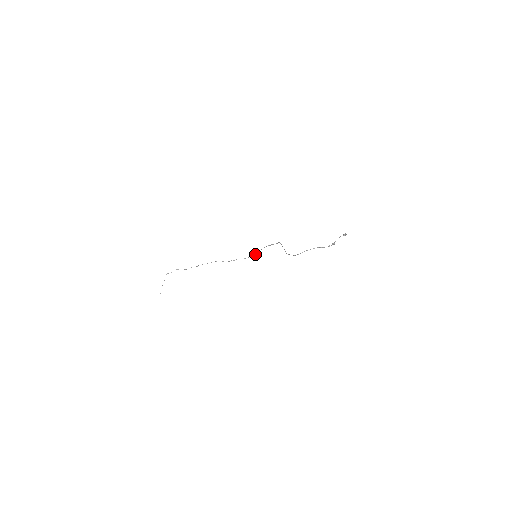
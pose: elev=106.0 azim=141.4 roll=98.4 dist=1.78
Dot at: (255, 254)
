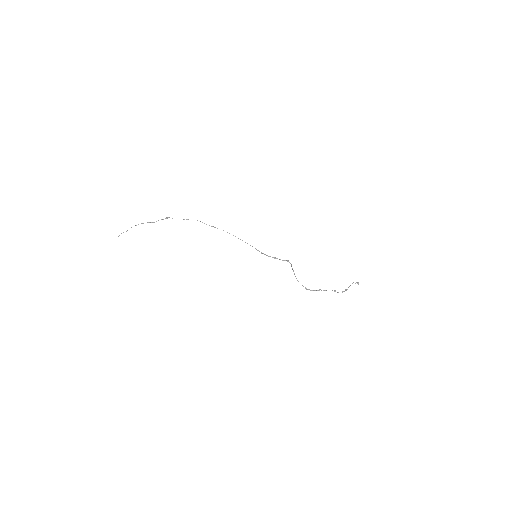
Dot at: occluded
